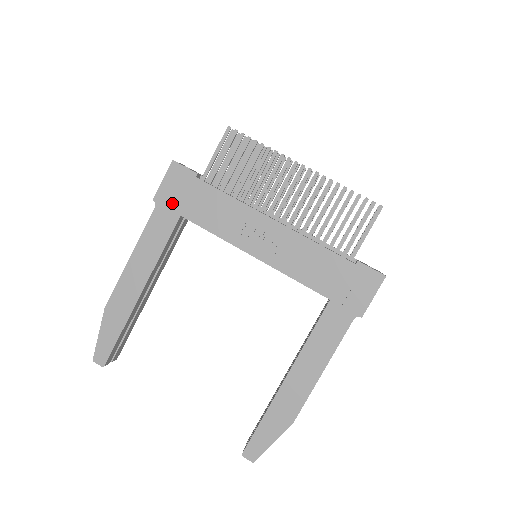
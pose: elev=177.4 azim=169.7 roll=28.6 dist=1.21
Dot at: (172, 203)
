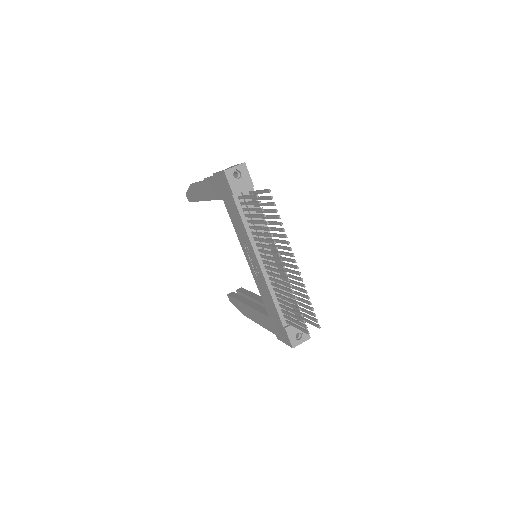
Dot at: (220, 189)
